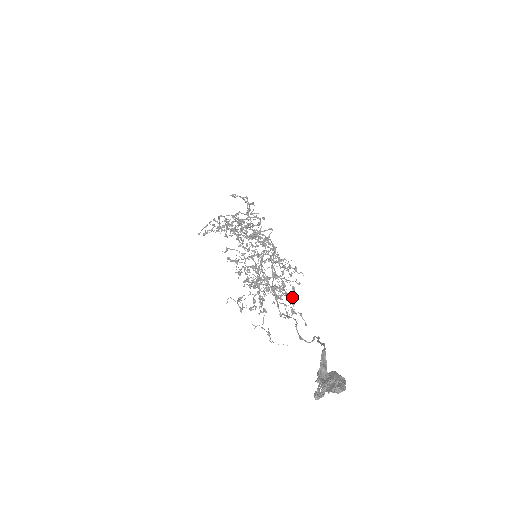
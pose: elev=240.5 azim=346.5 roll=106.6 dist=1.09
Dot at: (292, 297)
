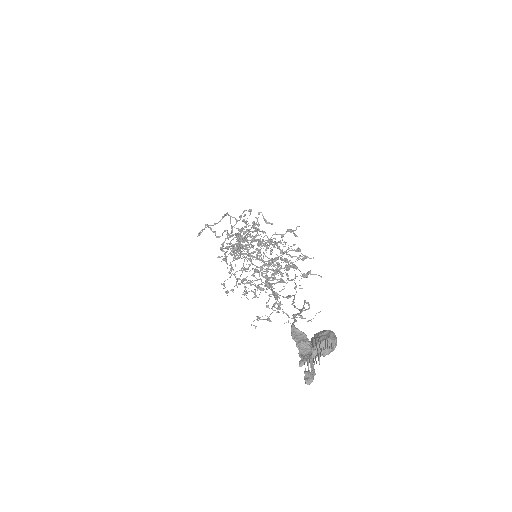
Dot at: (304, 257)
